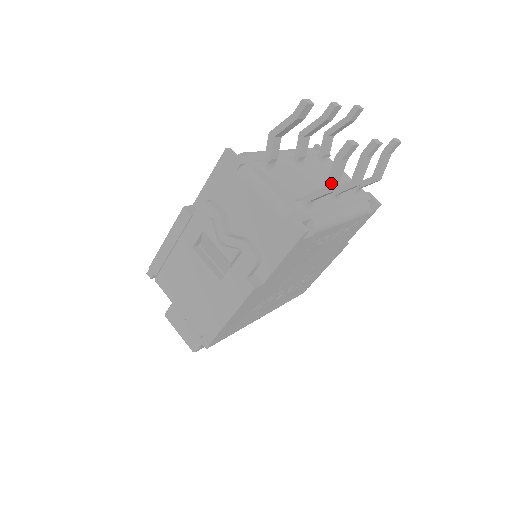
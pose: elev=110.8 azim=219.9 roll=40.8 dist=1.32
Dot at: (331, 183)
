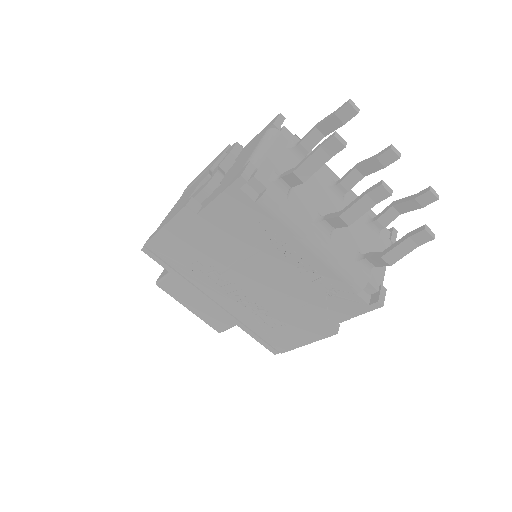
Dot at: (300, 164)
